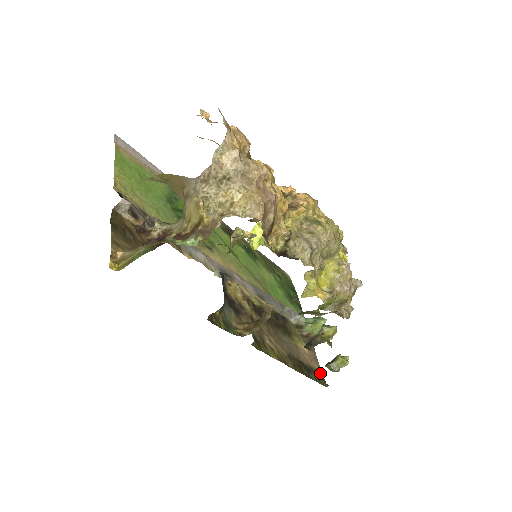
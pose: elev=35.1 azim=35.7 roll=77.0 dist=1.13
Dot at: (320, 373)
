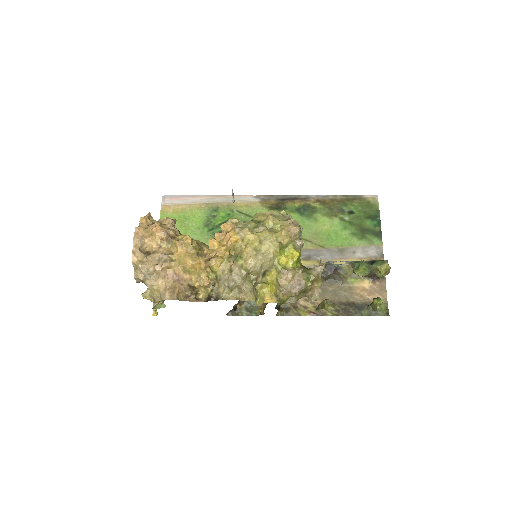
Dot at: (383, 303)
